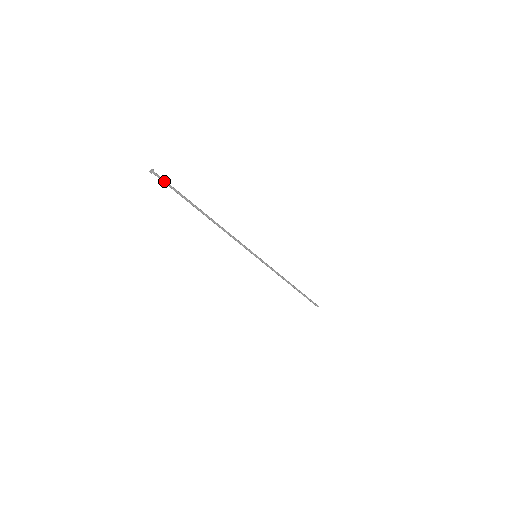
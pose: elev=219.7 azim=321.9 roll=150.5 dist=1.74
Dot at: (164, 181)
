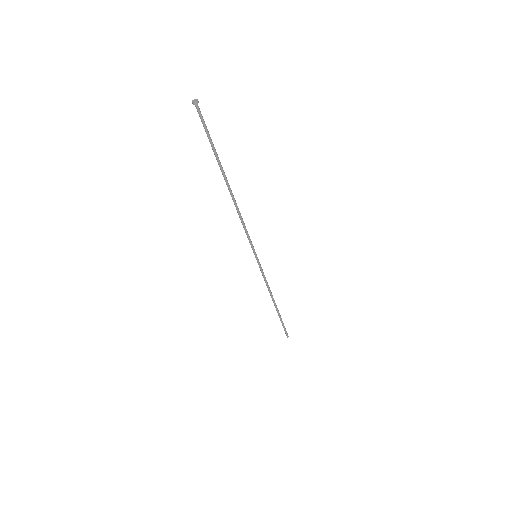
Dot at: (203, 121)
